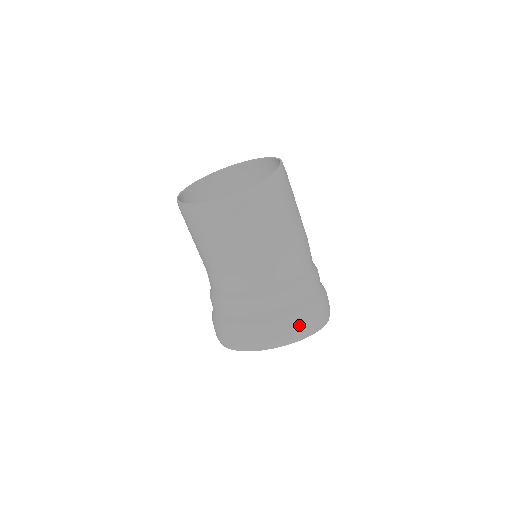
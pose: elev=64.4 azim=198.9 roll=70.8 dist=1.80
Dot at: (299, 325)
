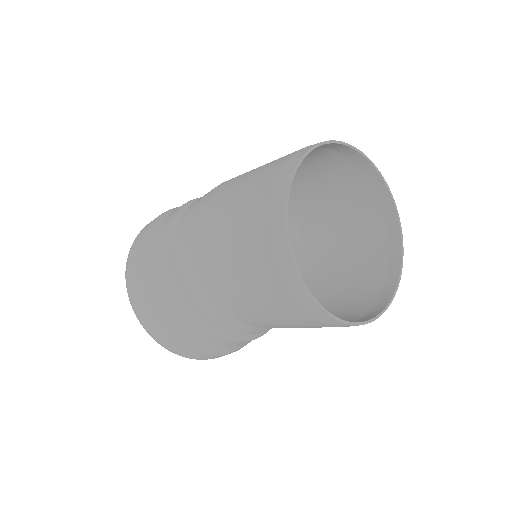
Dot at: occluded
